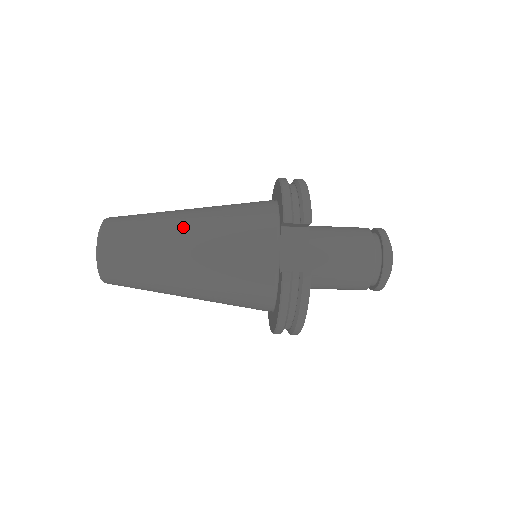
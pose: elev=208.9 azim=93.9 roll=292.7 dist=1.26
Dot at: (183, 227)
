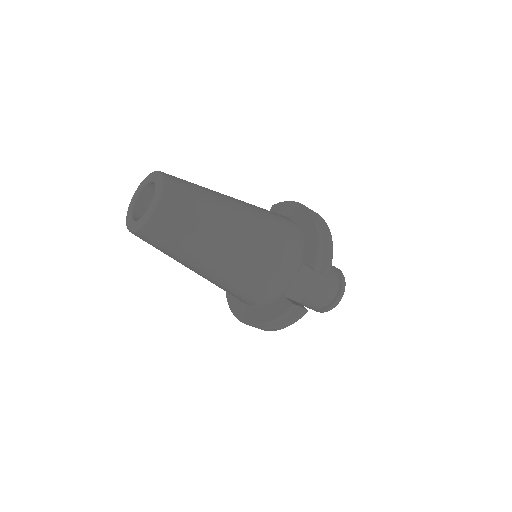
Dot at: (234, 228)
